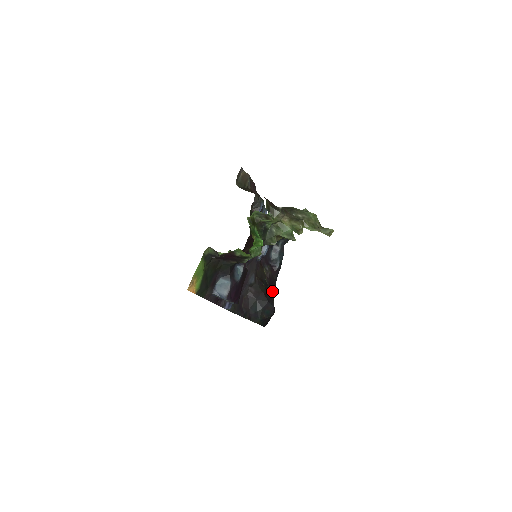
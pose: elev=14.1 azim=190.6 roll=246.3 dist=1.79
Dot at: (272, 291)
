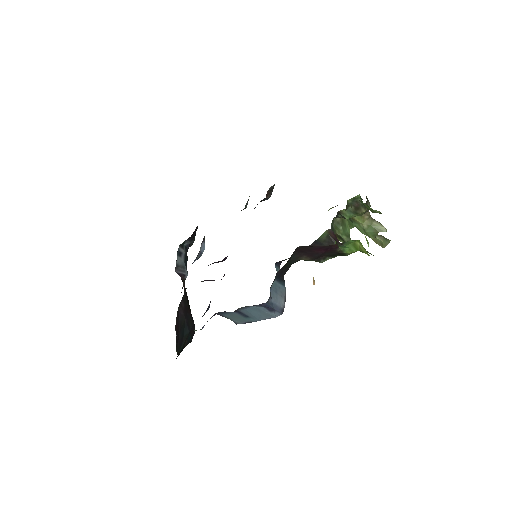
Dot at: occluded
